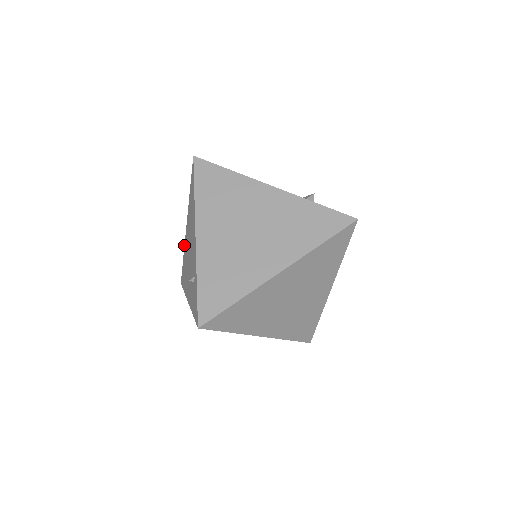
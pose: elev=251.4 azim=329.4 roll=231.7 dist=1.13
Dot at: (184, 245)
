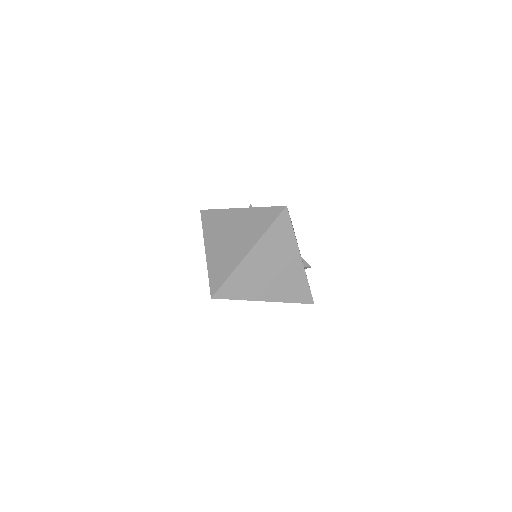
Dot at: occluded
